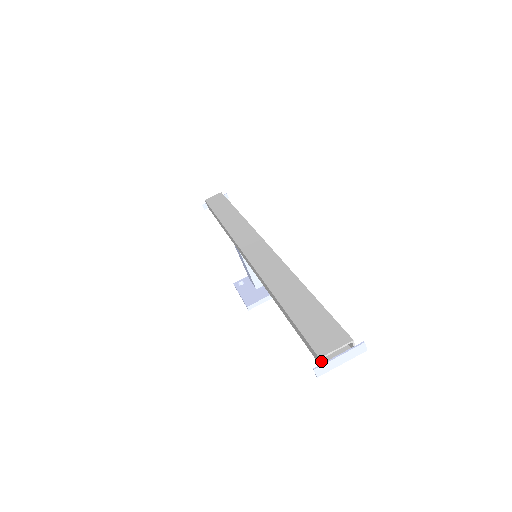
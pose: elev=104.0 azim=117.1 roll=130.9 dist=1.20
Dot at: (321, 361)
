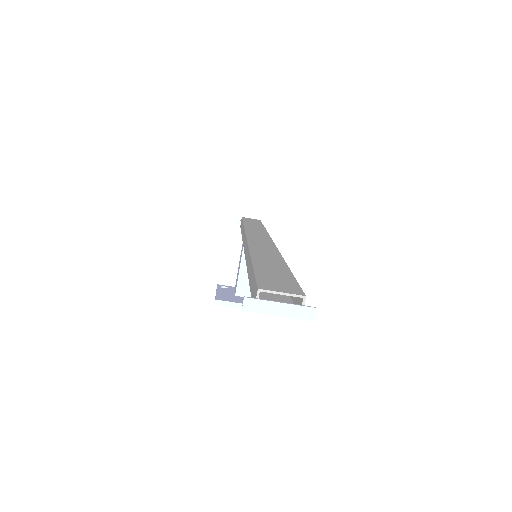
Dot at: (258, 294)
